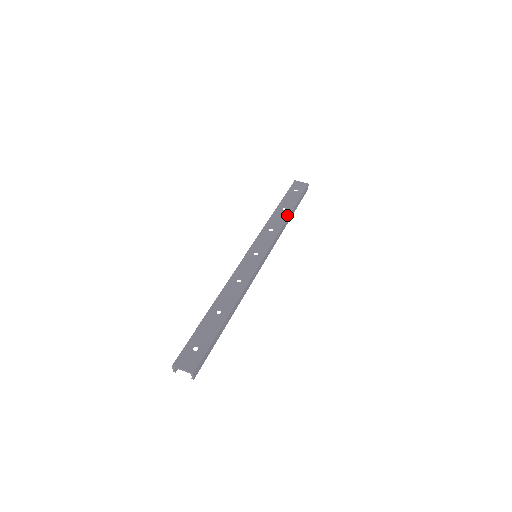
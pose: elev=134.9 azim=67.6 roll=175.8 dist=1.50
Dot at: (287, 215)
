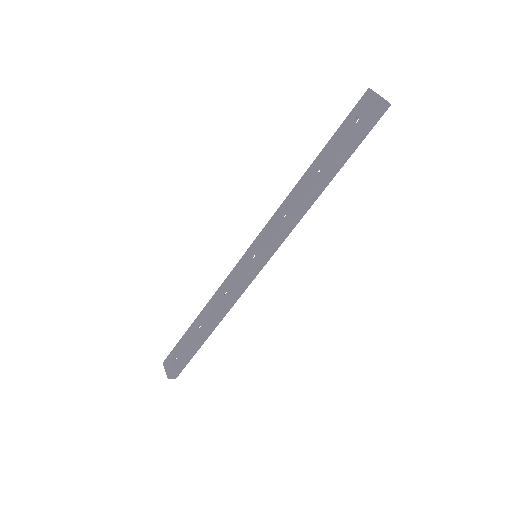
Dot at: (314, 186)
